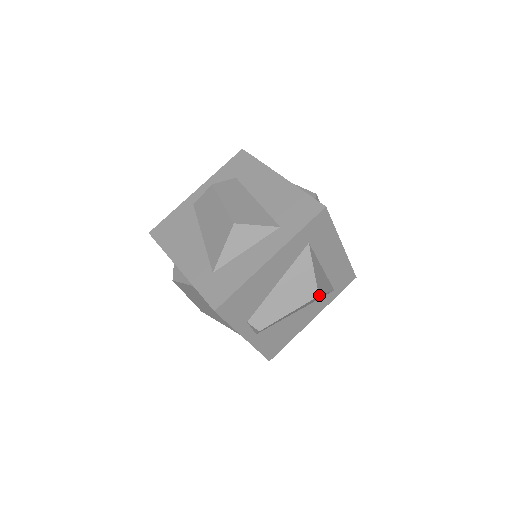
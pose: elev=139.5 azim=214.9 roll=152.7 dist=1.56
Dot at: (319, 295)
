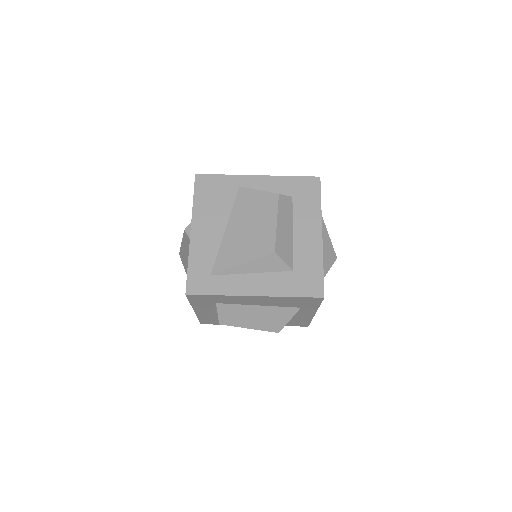
Dot at: (336, 257)
